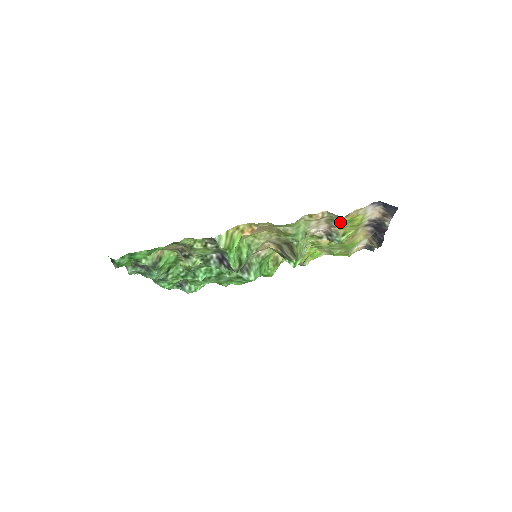
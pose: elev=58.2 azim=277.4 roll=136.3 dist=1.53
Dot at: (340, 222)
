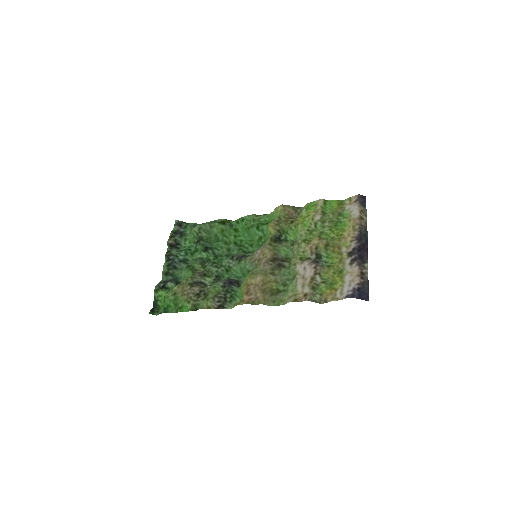
Dot at: (322, 286)
